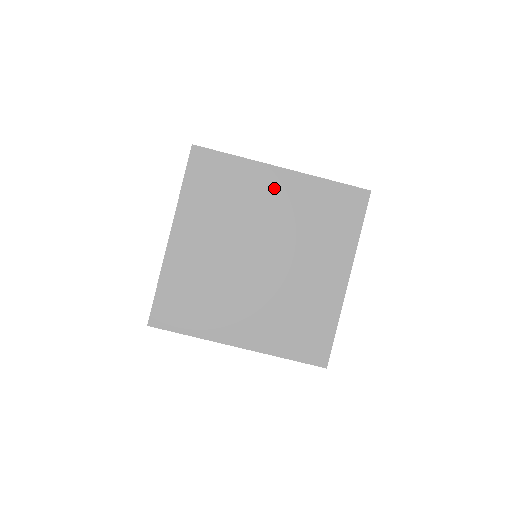
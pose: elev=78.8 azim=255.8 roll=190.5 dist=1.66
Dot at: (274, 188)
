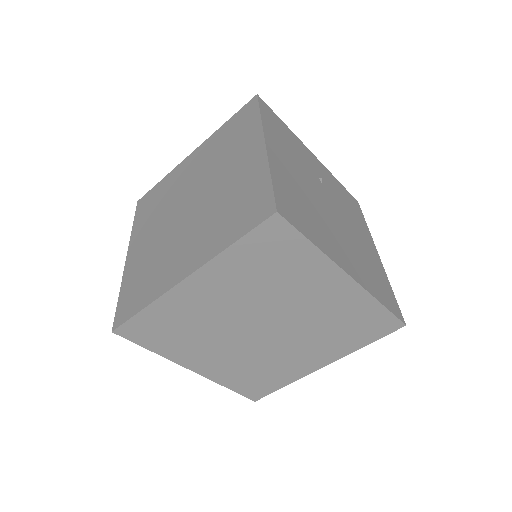
Dot at: (202, 294)
